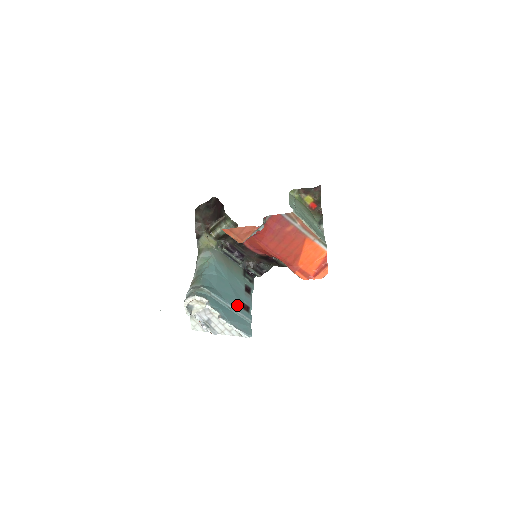
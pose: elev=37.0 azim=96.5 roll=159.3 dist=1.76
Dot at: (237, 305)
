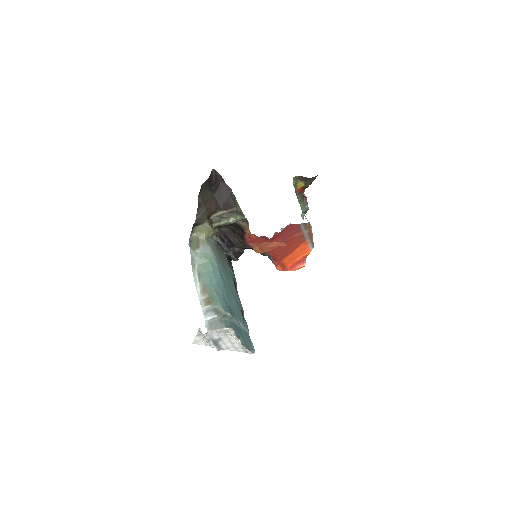
Dot at: (241, 317)
